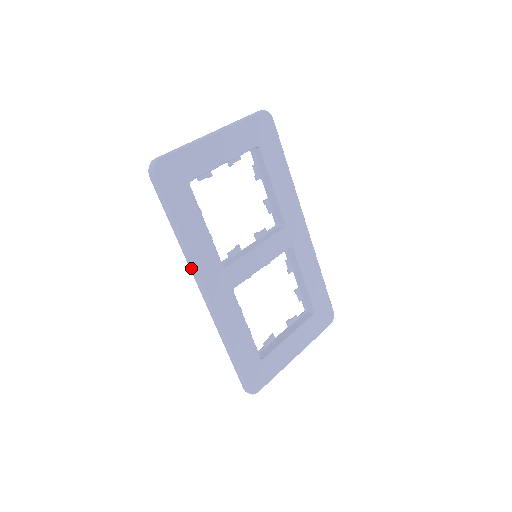
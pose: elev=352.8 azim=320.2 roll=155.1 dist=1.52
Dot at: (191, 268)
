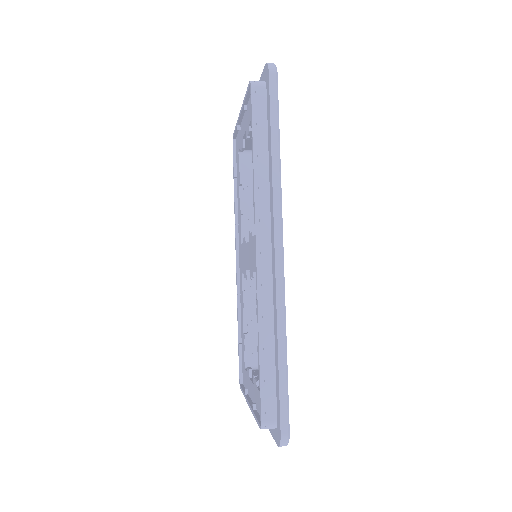
Dot at: (277, 204)
